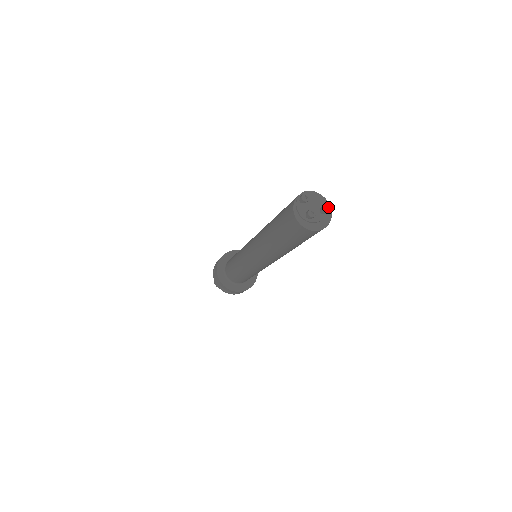
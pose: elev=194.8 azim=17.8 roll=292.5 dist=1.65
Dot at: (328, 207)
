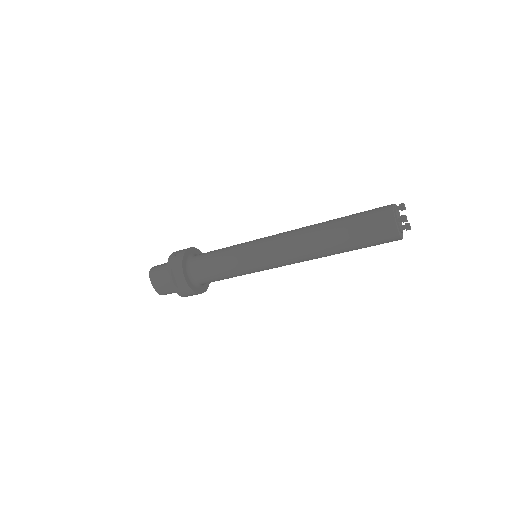
Dot at: (410, 227)
